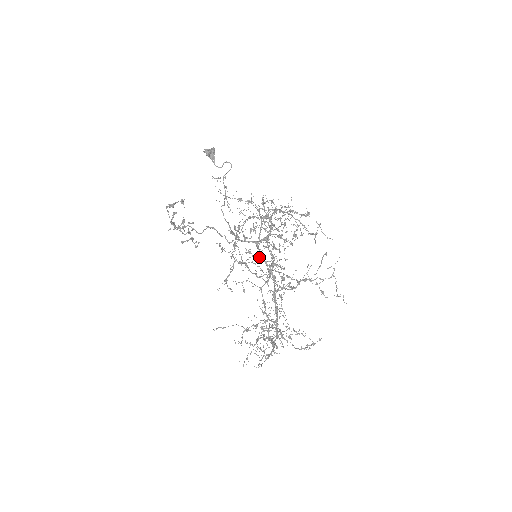
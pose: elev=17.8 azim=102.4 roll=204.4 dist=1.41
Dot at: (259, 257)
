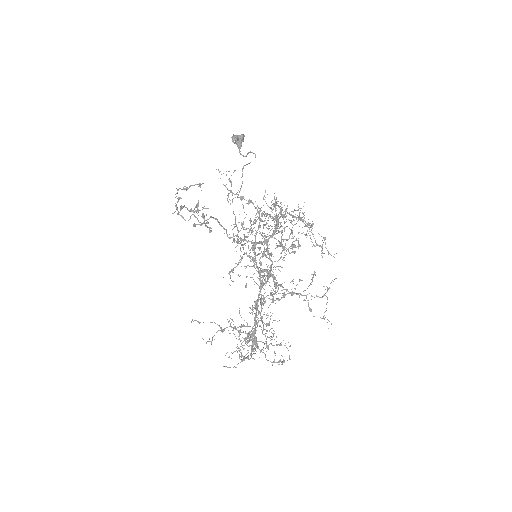
Dot at: occluded
